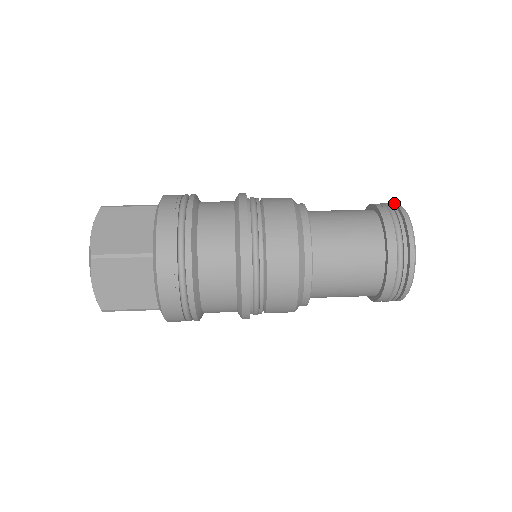
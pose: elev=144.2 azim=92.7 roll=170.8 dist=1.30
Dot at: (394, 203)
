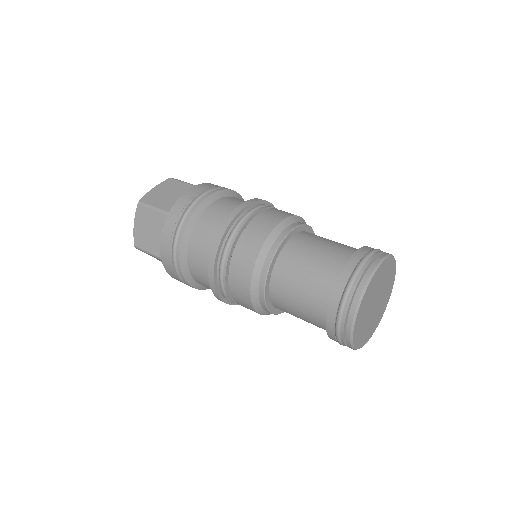
Dot at: (366, 275)
